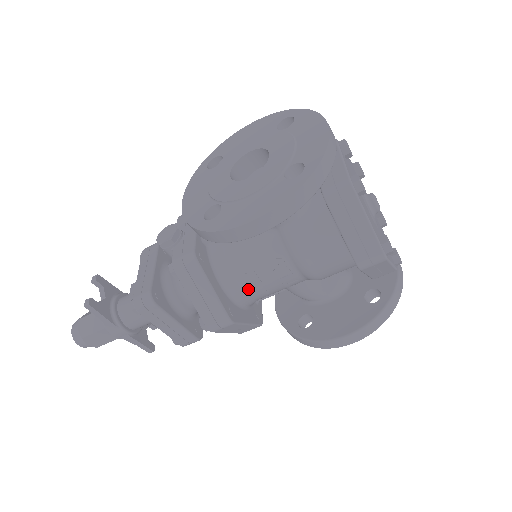
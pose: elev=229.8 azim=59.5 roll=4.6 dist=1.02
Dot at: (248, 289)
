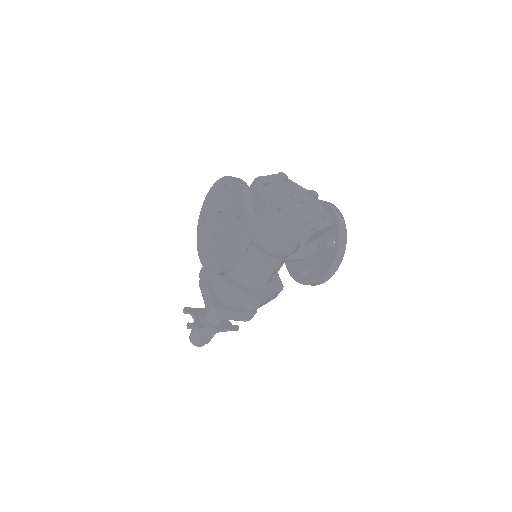
Dot at: (260, 279)
